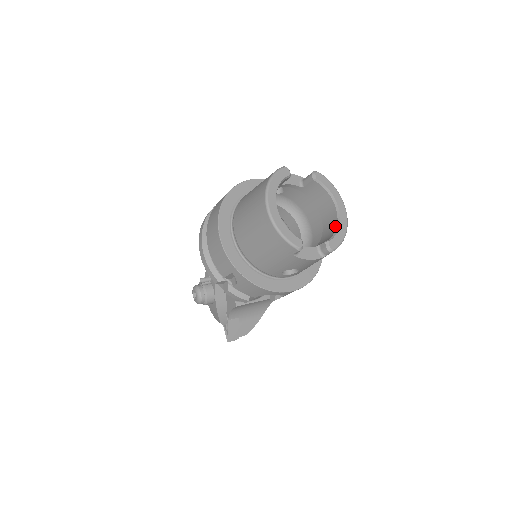
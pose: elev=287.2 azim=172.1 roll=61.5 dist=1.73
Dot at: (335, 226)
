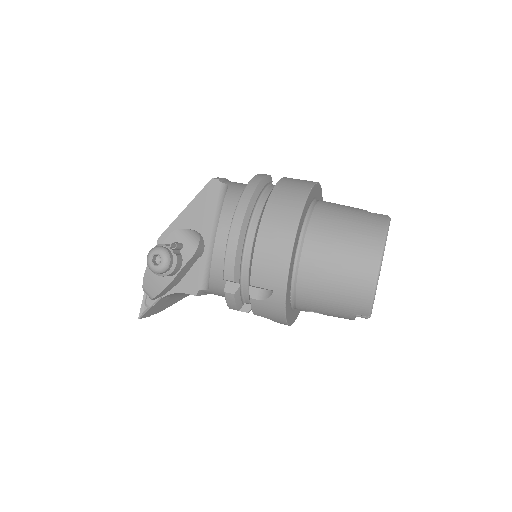
Dot at: occluded
